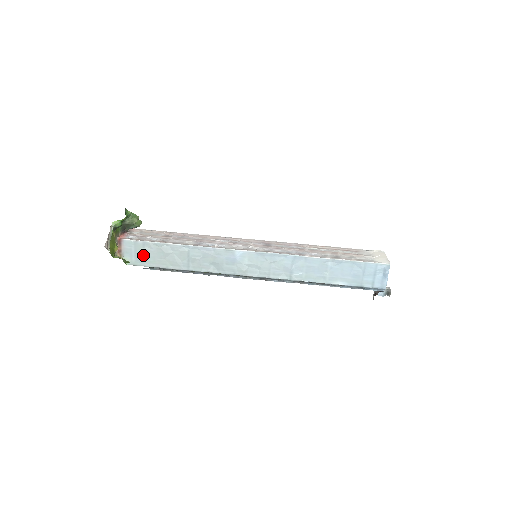
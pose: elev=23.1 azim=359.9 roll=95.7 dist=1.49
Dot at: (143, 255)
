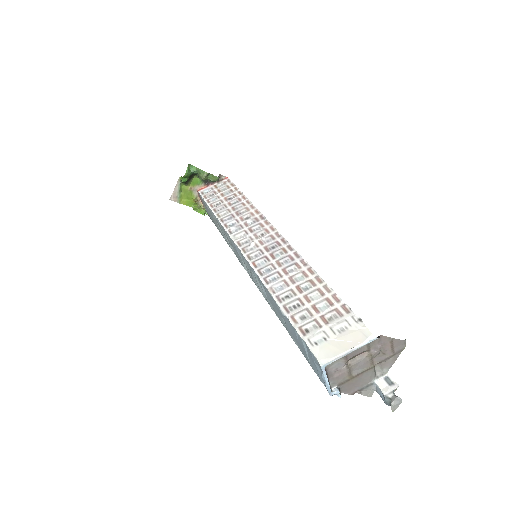
Dot at: (209, 212)
